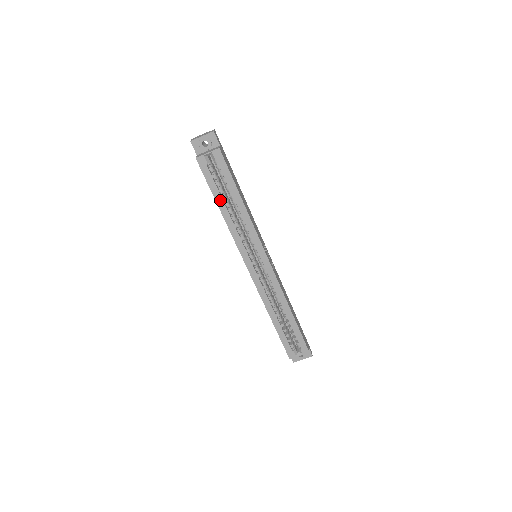
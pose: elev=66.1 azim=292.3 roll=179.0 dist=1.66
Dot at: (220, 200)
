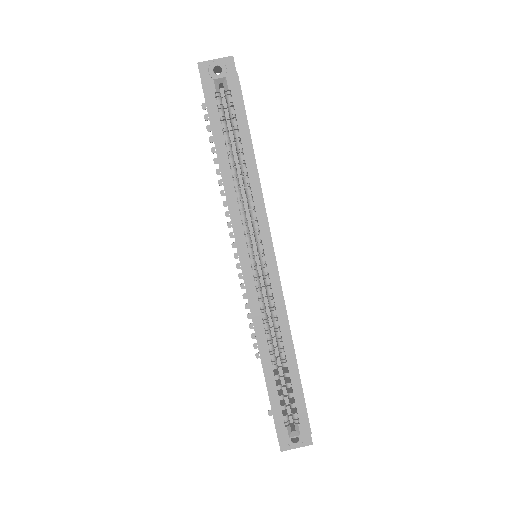
Dot at: (223, 151)
